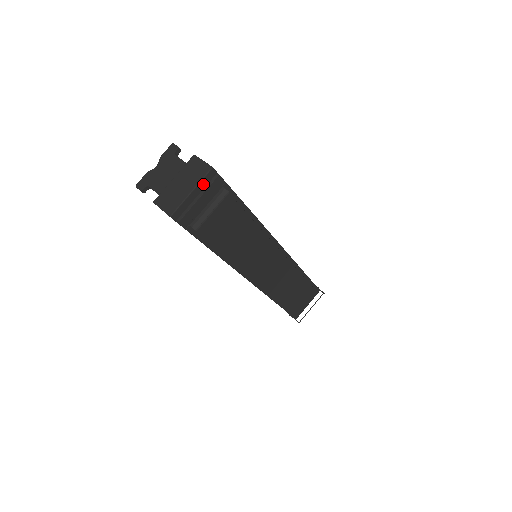
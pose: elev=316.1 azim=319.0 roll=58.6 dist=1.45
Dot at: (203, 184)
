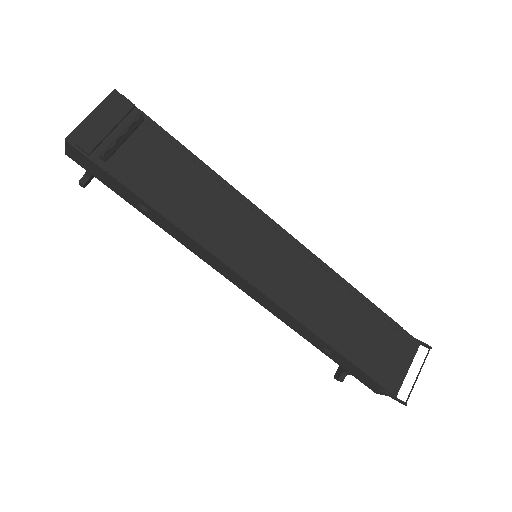
Dot at: (106, 107)
